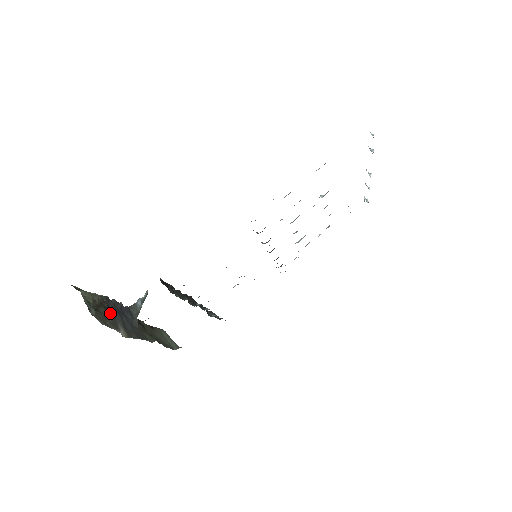
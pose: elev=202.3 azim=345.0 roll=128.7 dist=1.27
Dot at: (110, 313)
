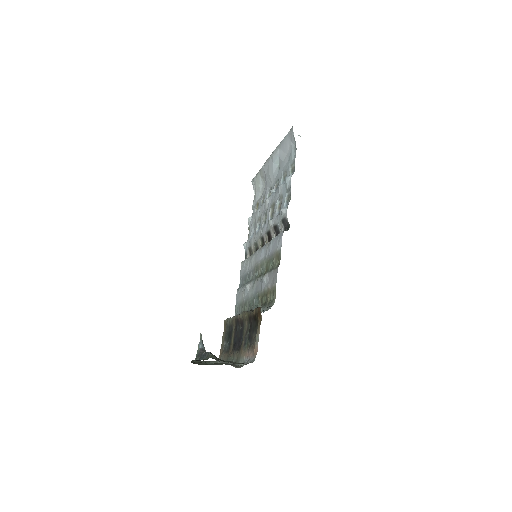
Dot at: occluded
